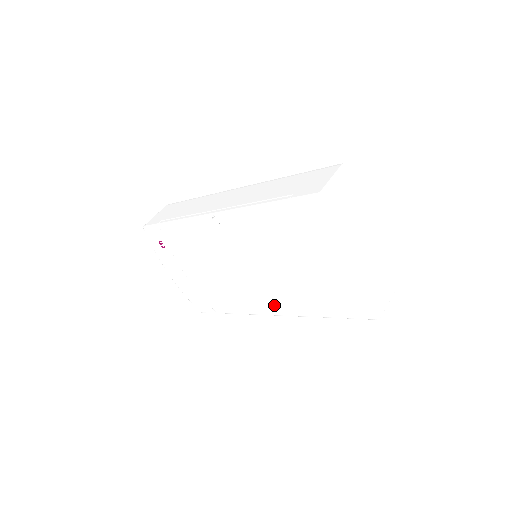
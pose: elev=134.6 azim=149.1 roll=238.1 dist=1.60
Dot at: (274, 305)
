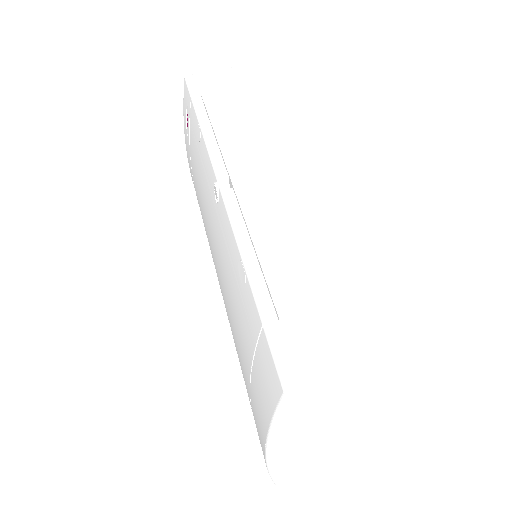
Dot at: occluded
